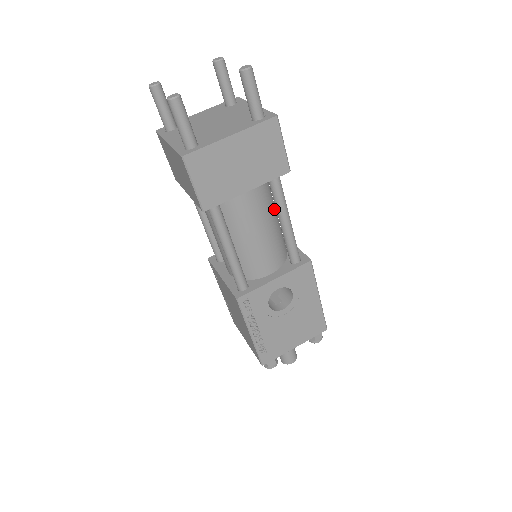
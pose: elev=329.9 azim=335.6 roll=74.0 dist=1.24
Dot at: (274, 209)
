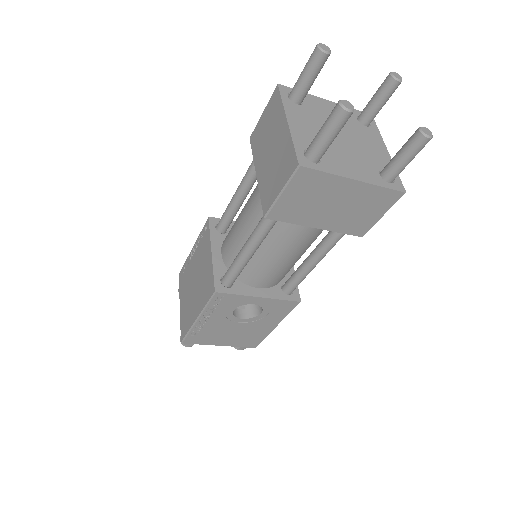
Dot at: occluded
